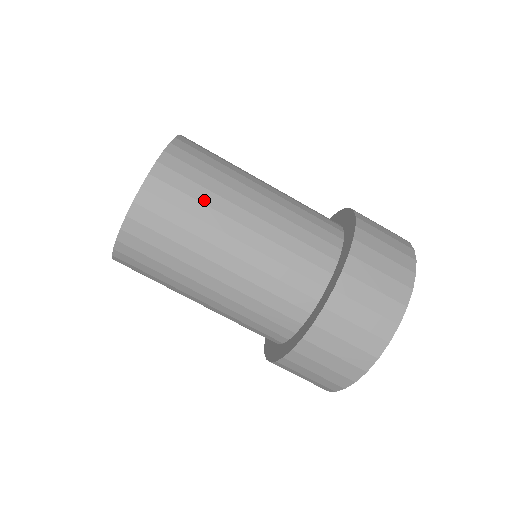
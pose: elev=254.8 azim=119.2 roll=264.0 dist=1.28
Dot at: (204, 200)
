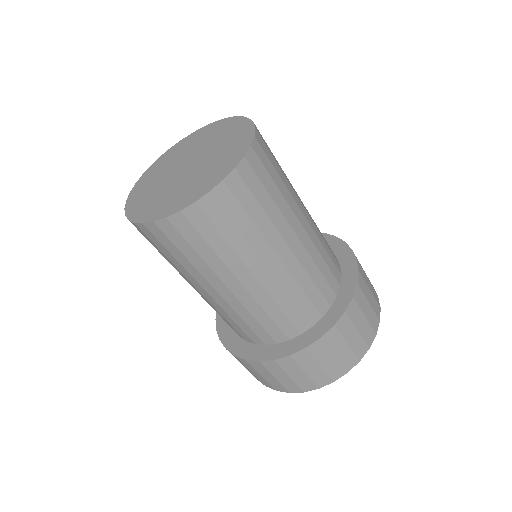
Dot at: (277, 201)
